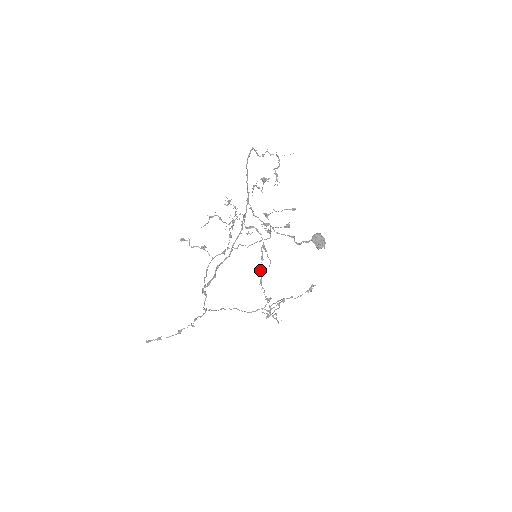
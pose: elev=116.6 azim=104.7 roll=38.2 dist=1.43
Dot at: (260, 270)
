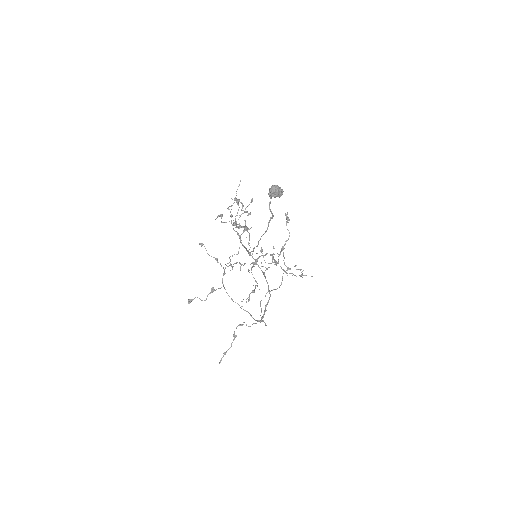
Dot at: (282, 269)
